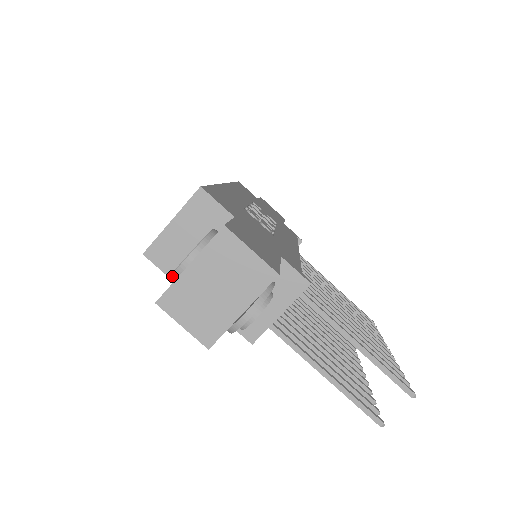
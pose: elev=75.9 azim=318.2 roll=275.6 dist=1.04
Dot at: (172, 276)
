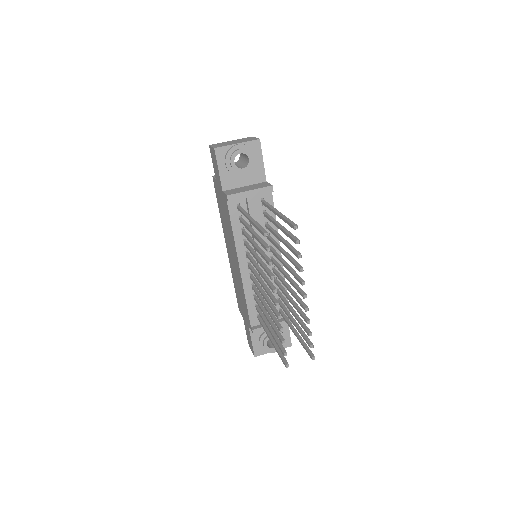
Dot at: occluded
